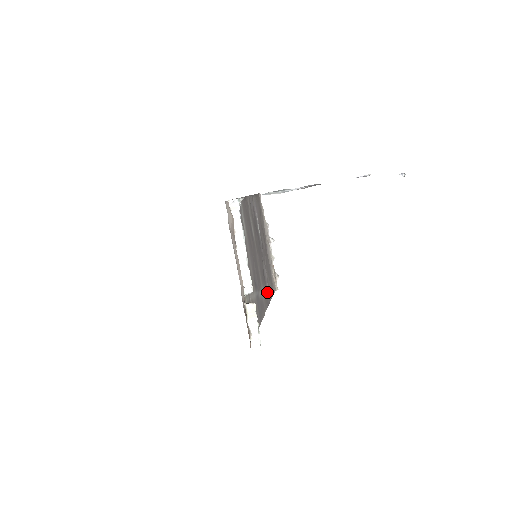
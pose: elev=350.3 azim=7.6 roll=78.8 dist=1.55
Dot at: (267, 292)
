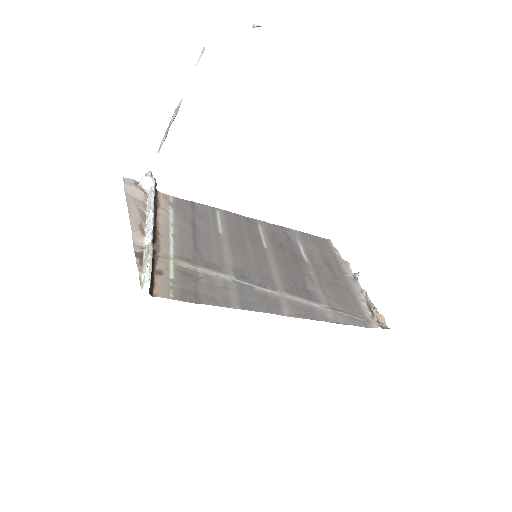
Dot at: (316, 308)
